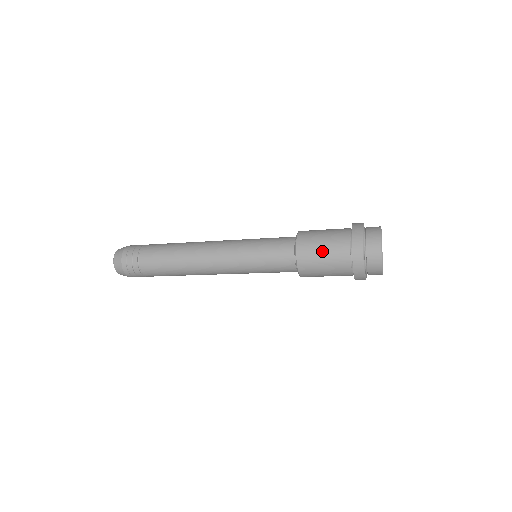
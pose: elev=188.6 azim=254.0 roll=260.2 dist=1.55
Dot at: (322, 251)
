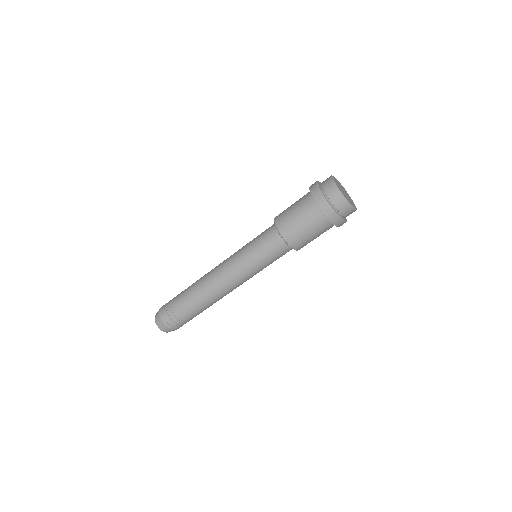
Dot at: occluded
